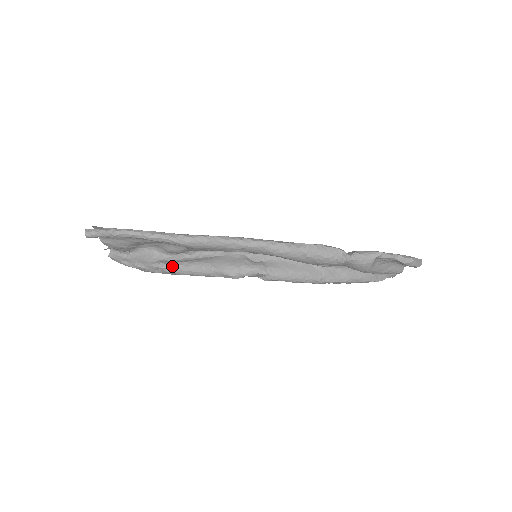
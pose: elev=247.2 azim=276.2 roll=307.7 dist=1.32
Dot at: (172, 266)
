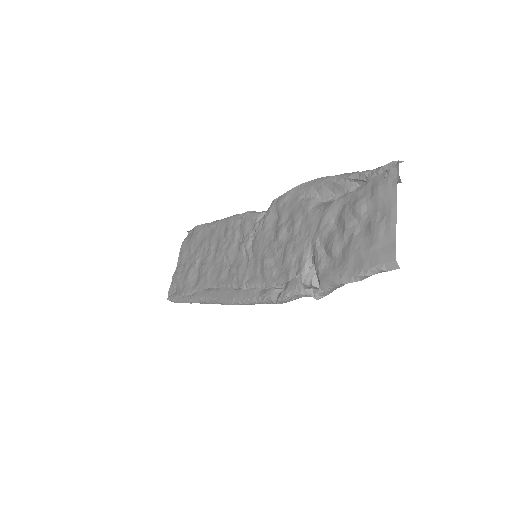
Dot at: occluded
